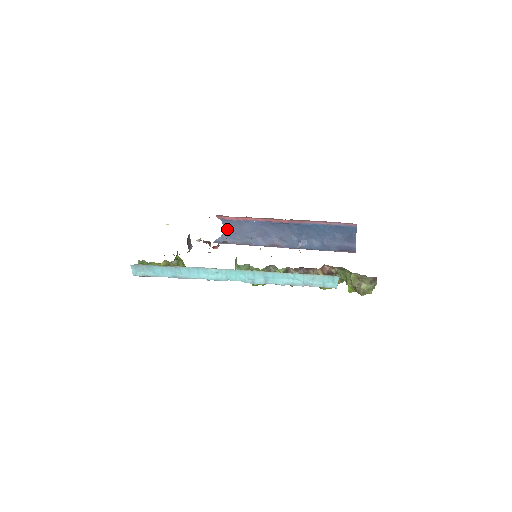
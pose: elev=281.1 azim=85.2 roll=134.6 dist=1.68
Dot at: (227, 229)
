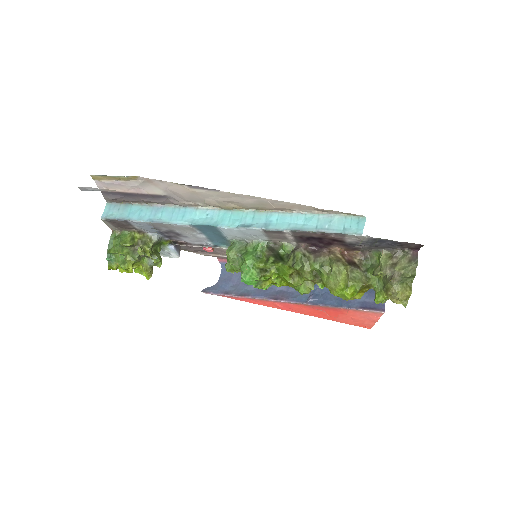
Dot at: (224, 277)
